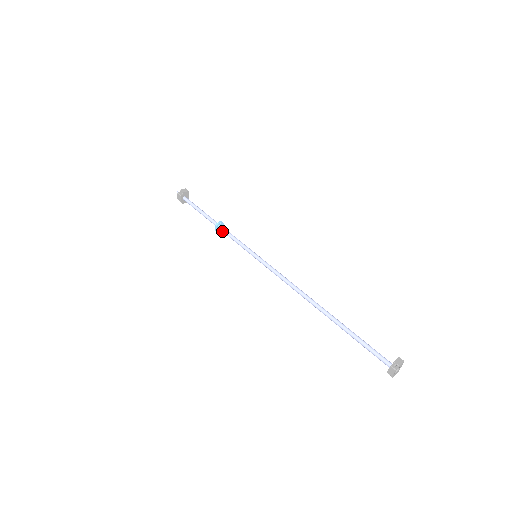
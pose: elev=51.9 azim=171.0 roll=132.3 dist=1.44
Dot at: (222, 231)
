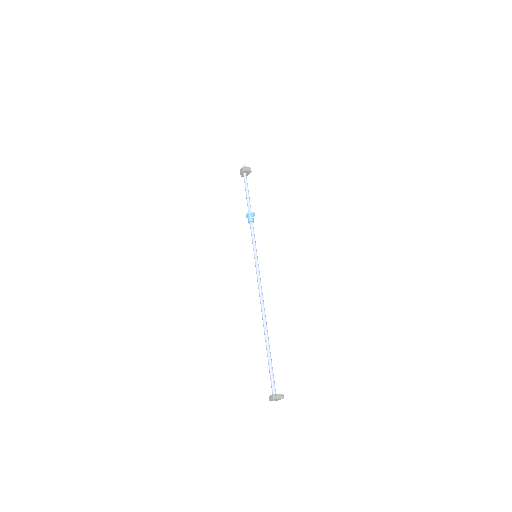
Dot at: (249, 220)
